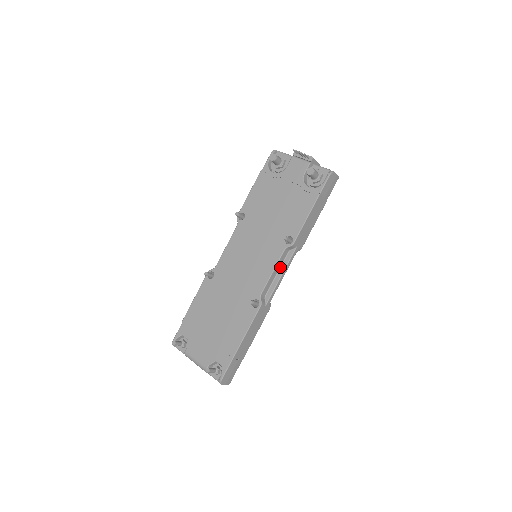
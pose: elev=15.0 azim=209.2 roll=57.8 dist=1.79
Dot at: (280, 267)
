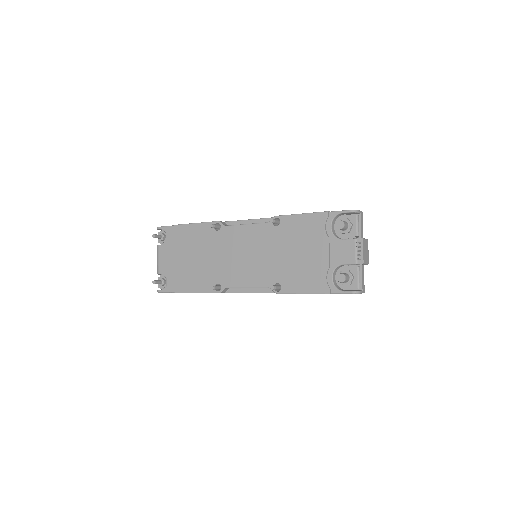
Dot at: (257, 288)
